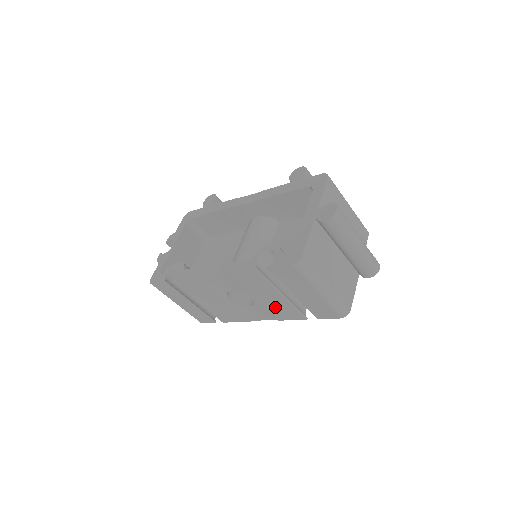
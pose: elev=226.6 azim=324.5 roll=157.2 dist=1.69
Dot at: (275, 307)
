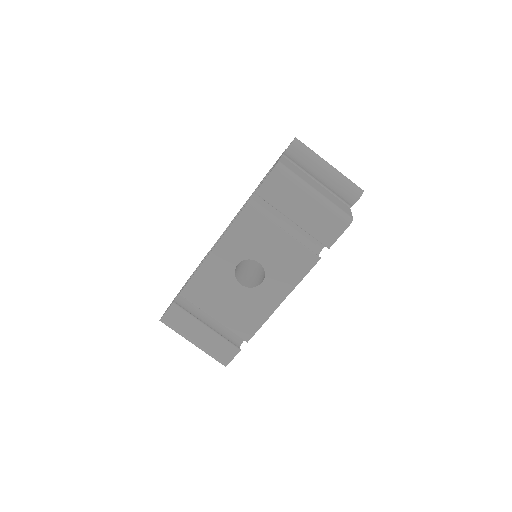
Dot at: (285, 260)
